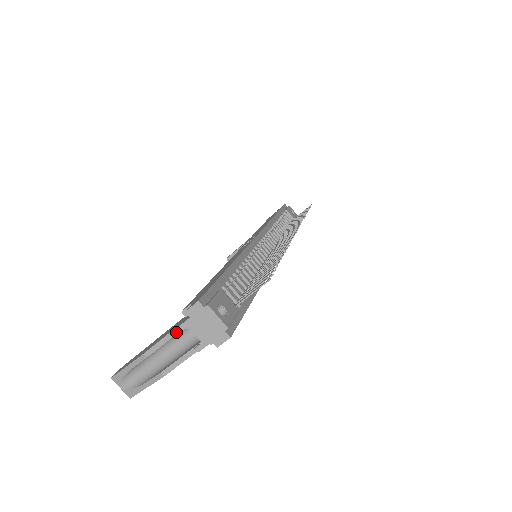
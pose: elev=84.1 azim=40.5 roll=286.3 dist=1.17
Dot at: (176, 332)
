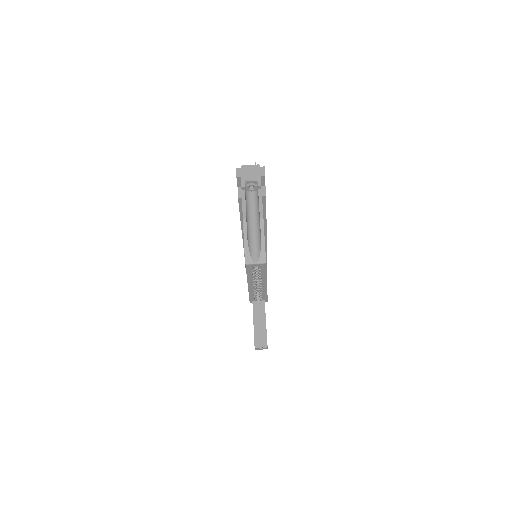
Dot at: (244, 194)
